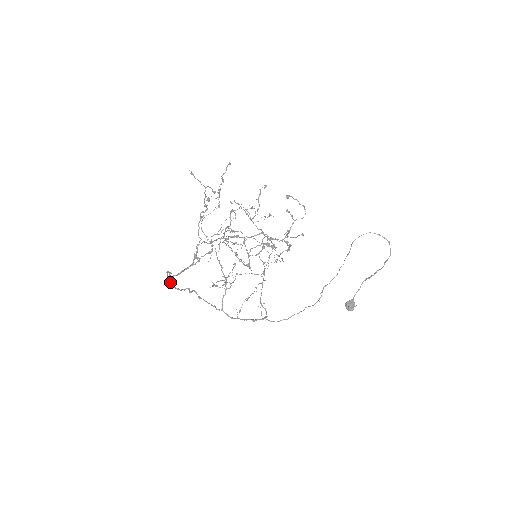
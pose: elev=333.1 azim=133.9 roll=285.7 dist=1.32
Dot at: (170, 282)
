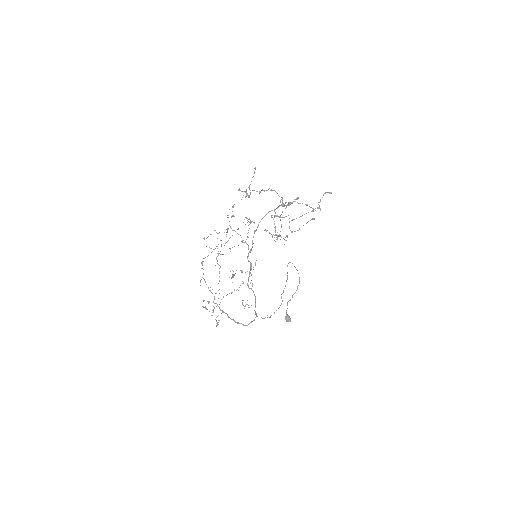
Dot at: occluded
